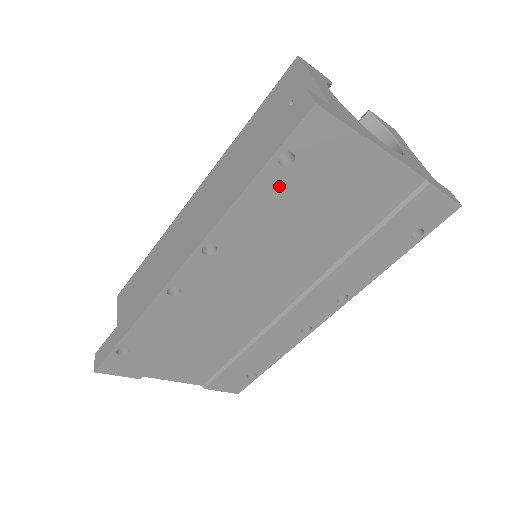
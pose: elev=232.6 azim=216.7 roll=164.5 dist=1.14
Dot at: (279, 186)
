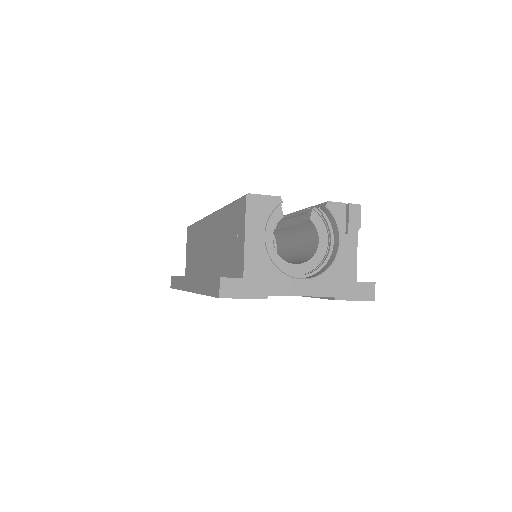
Dot at: occluded
